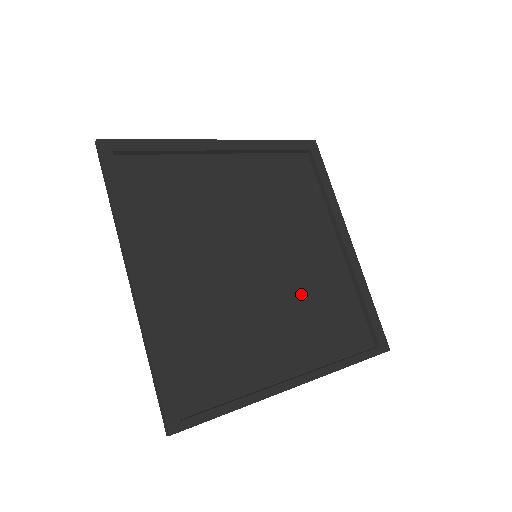
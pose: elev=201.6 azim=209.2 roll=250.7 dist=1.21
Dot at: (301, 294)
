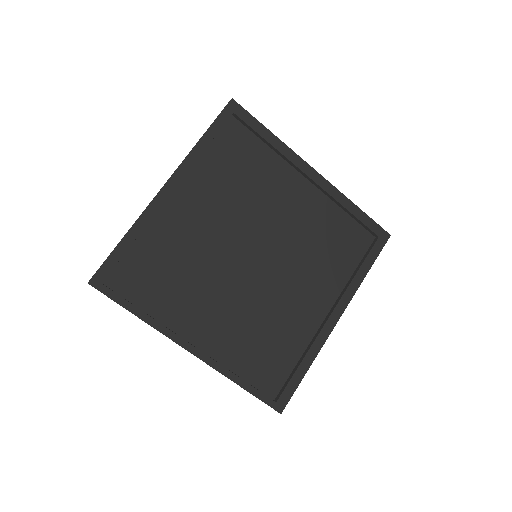
Dot at: (260, 310)
